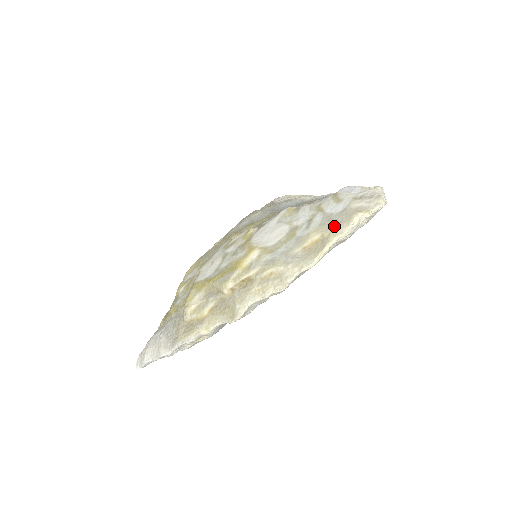
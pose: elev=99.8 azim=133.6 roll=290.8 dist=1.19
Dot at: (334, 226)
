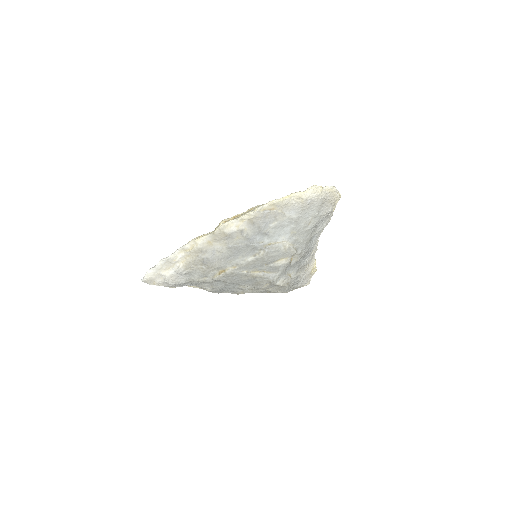
Dot at: occluded
